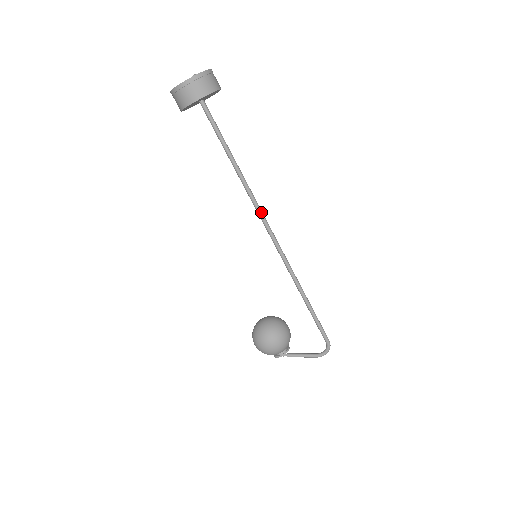
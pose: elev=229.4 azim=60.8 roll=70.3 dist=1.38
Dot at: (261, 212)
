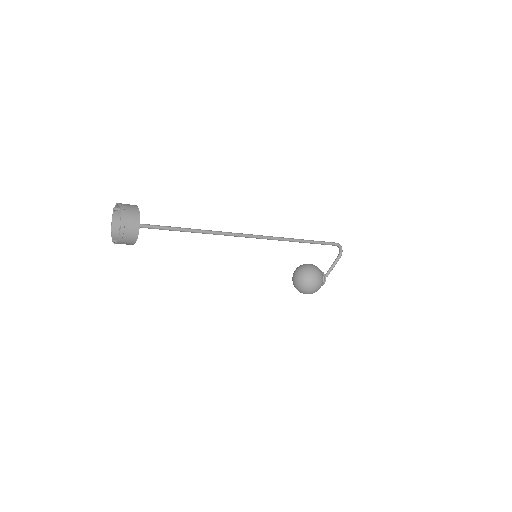
Dot at: (233, 234)
